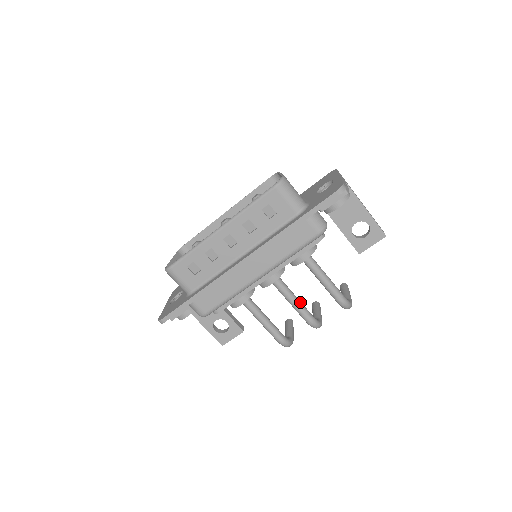
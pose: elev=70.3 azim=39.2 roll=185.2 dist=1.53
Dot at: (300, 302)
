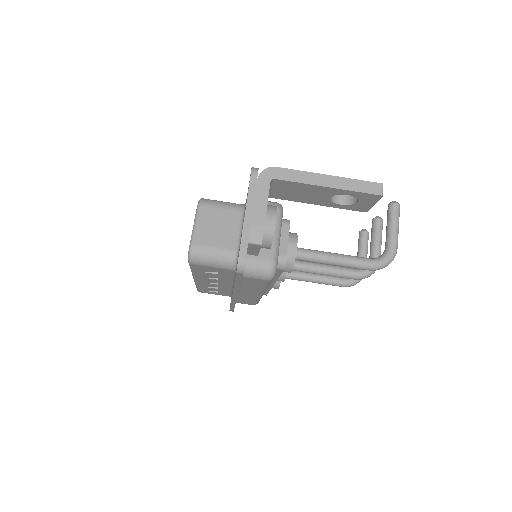
Dot at: (332, 270)
